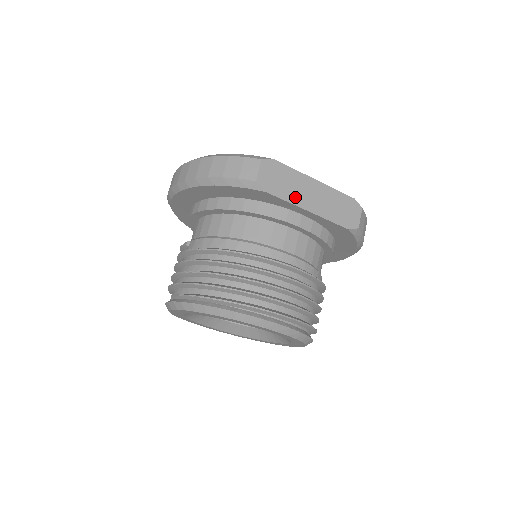
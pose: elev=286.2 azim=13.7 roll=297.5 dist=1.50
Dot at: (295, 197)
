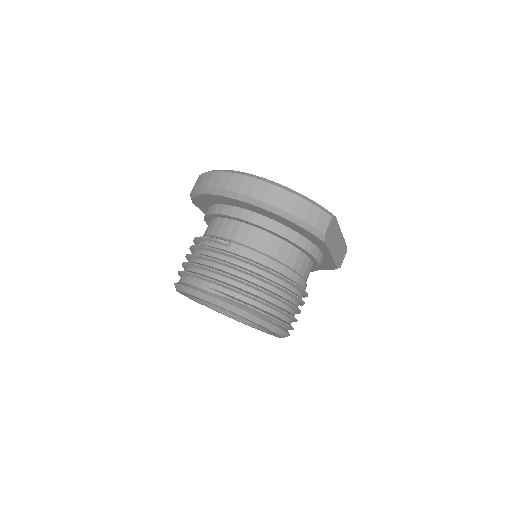
Dot at: (332, 246)
